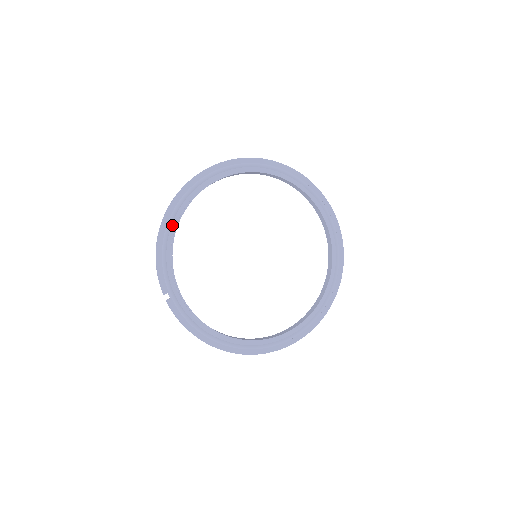
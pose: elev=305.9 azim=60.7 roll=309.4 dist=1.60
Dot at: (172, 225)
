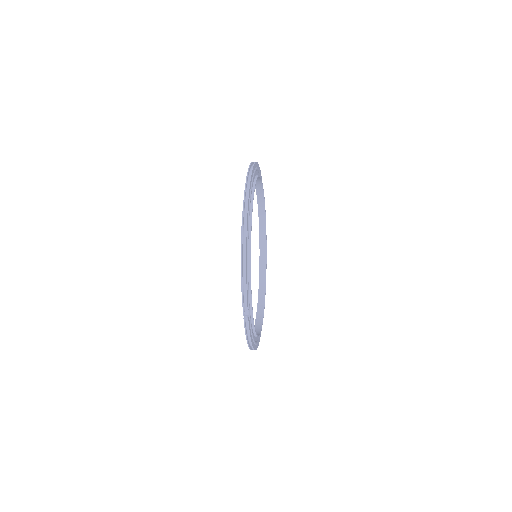
Dot at: (248, 238)
